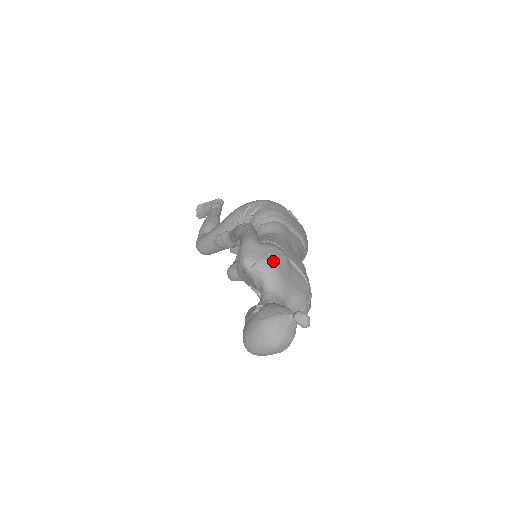
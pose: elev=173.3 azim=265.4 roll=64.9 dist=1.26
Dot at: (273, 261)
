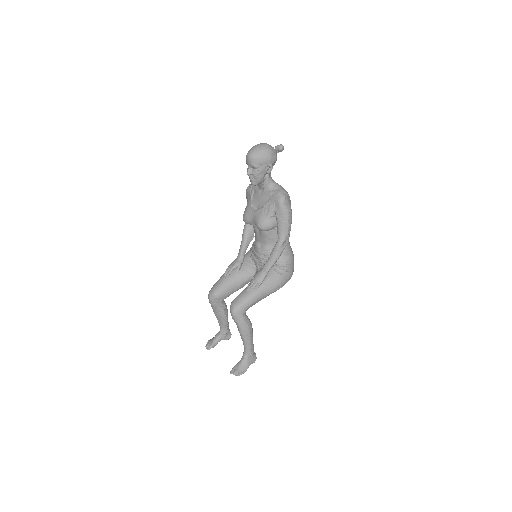
Dot at: occluded
